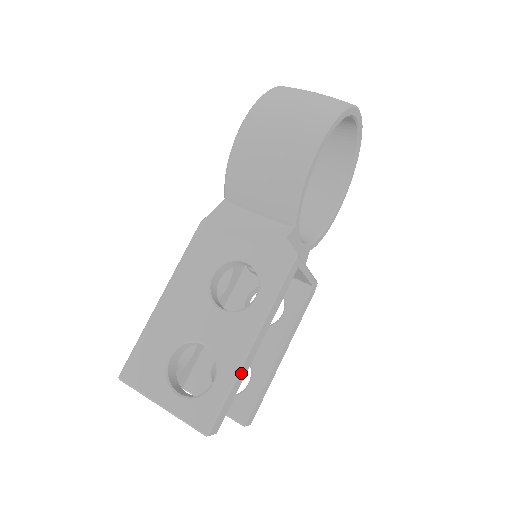
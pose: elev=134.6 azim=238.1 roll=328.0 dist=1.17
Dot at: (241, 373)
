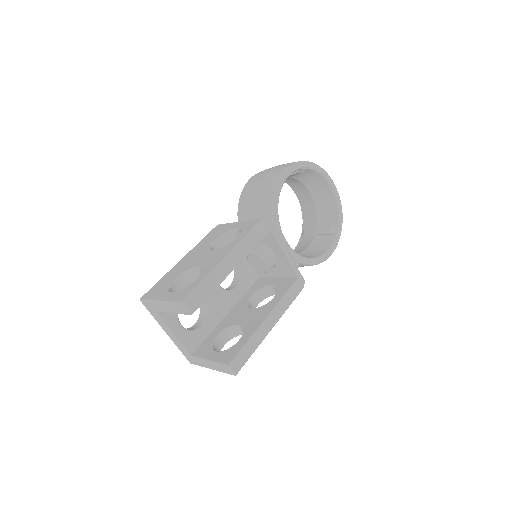
Dot at: (216, 274)
